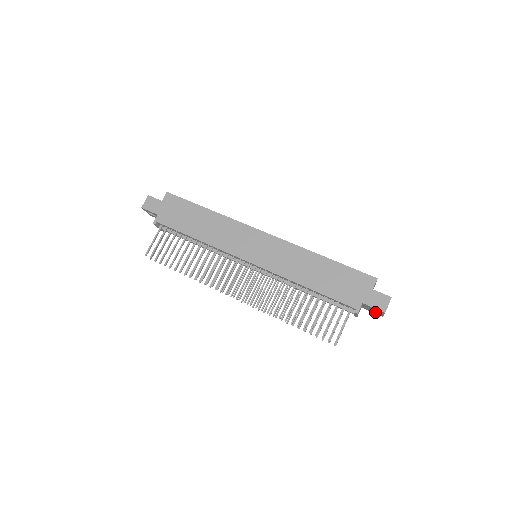
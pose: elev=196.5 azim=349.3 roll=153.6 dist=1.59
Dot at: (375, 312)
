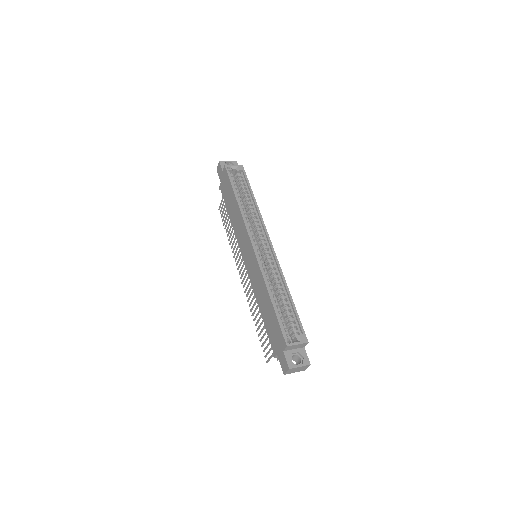
Dot at: (297, 363)
